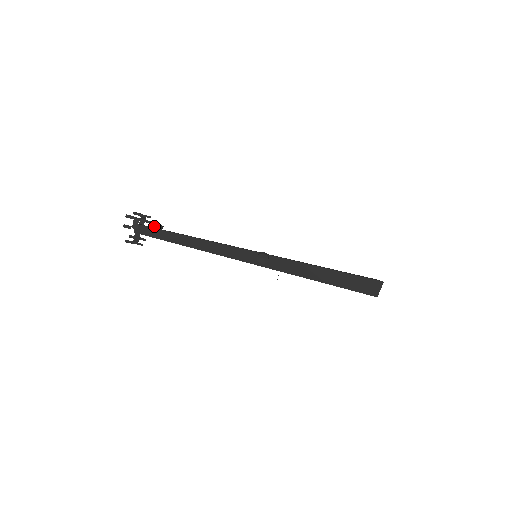
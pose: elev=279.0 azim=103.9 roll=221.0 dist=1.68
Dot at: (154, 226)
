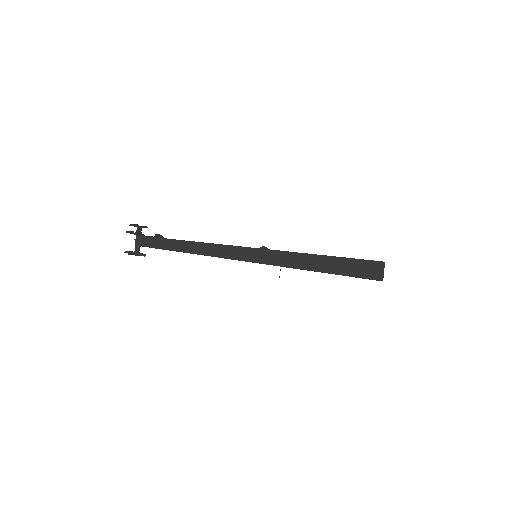
Dot at: (156, 236)
